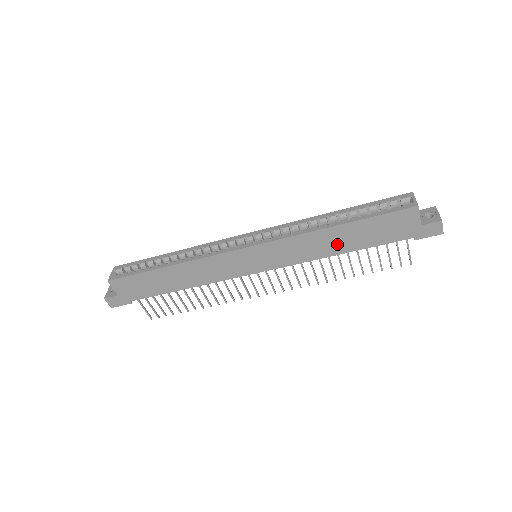
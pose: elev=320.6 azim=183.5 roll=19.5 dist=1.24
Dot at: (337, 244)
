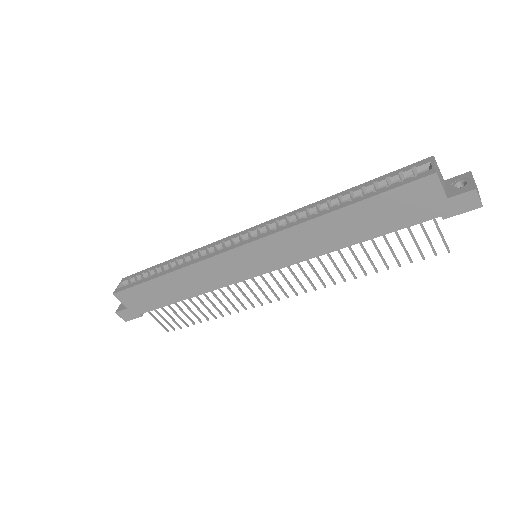
Dot at: (342, 234)
